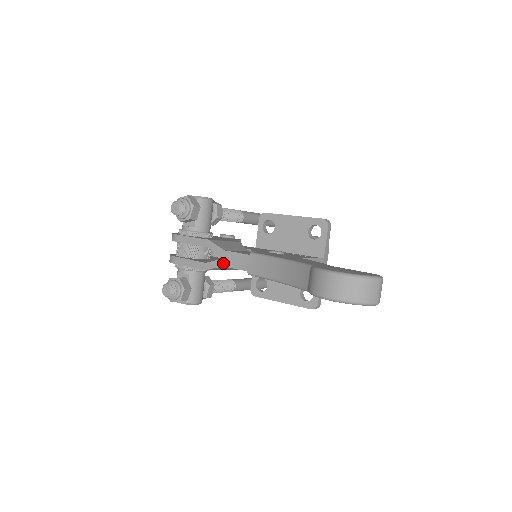
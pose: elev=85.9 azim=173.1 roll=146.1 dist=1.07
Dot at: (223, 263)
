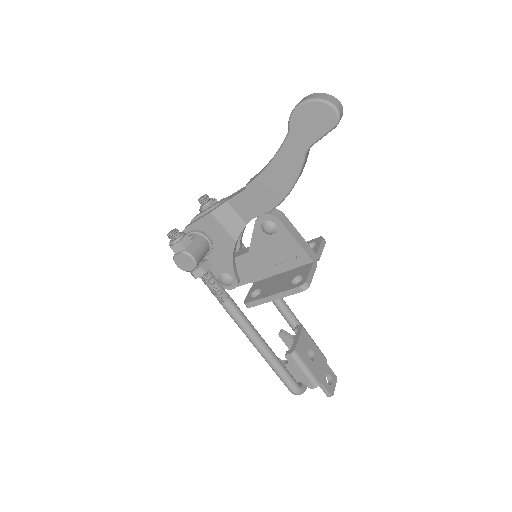
Dot at: (227, 199)
